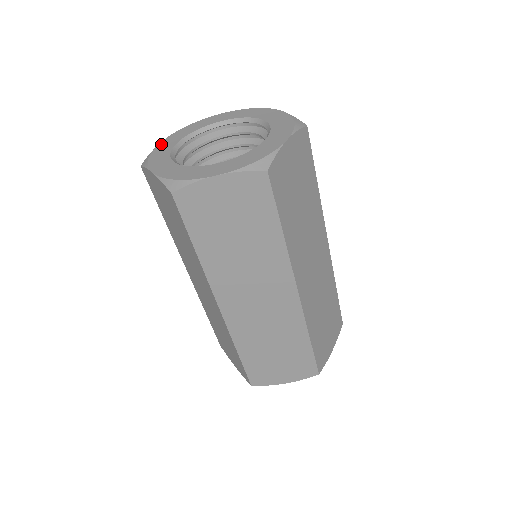
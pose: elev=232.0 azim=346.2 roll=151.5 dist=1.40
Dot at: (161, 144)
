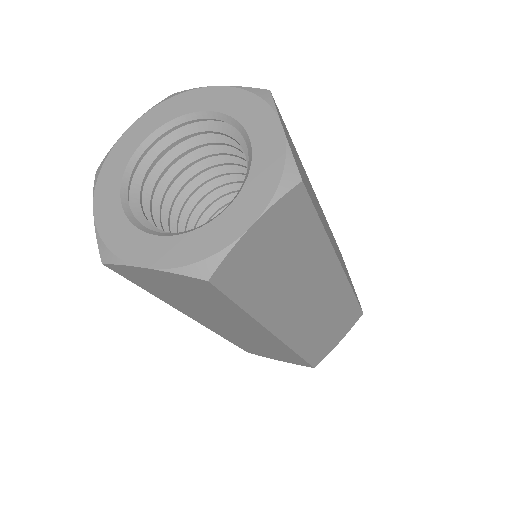
Dot at: (98, 218)
